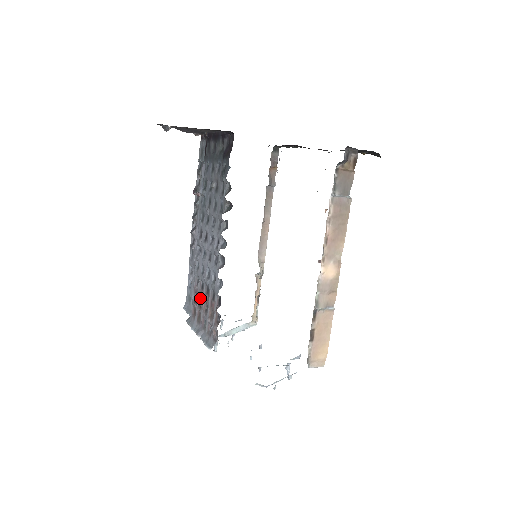
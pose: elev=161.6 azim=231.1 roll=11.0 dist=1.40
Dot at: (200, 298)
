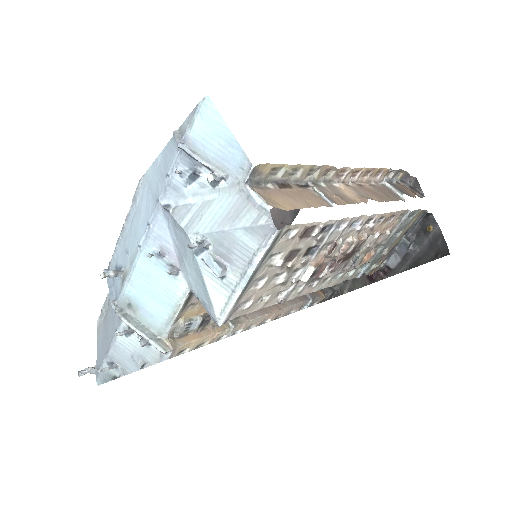
Dot at: occluded
